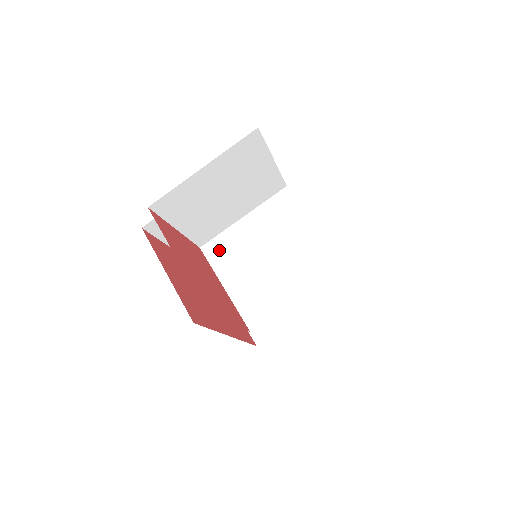
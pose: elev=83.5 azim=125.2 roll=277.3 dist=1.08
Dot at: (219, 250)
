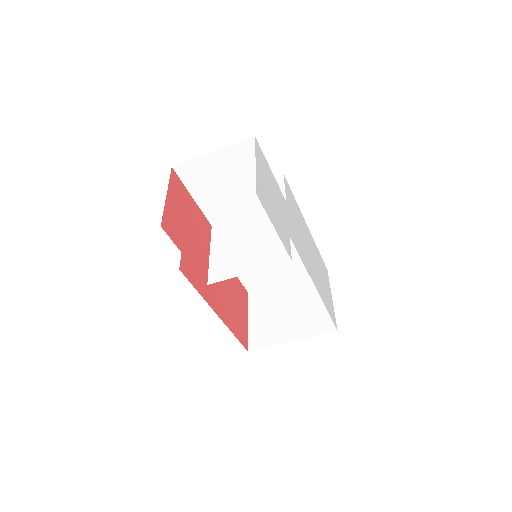
Dot at: (222, 230)
